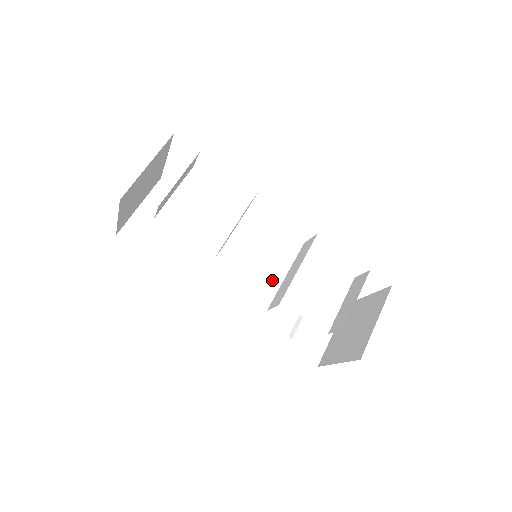
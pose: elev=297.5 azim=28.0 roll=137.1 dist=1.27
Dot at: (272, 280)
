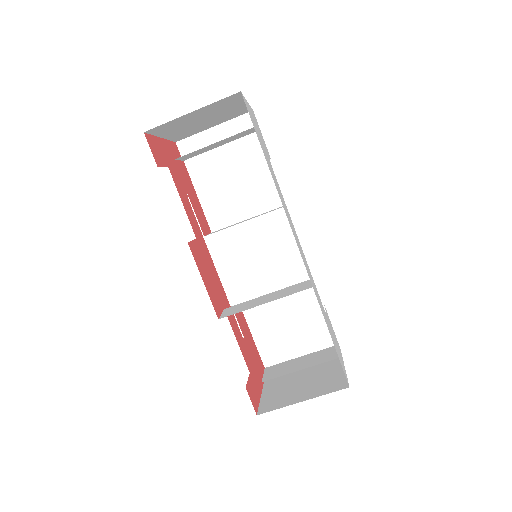
Dot at: (266, 283)
